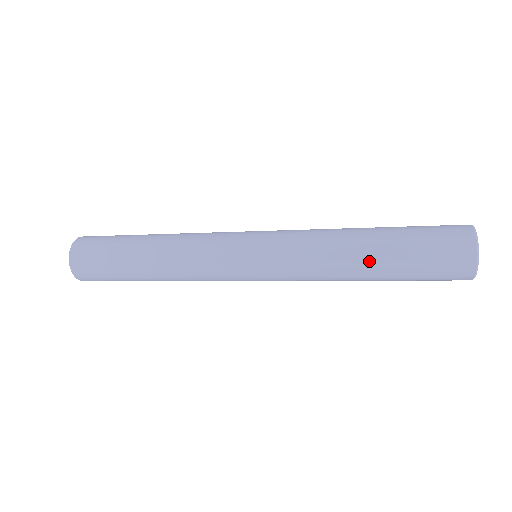
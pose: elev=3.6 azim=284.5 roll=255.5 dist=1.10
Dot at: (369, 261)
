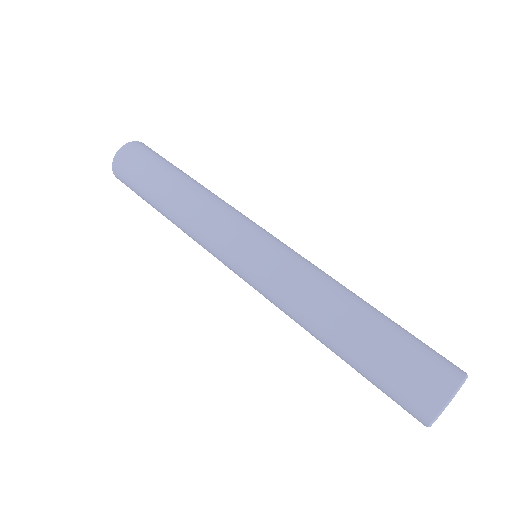
Dot at: (332, 348)
